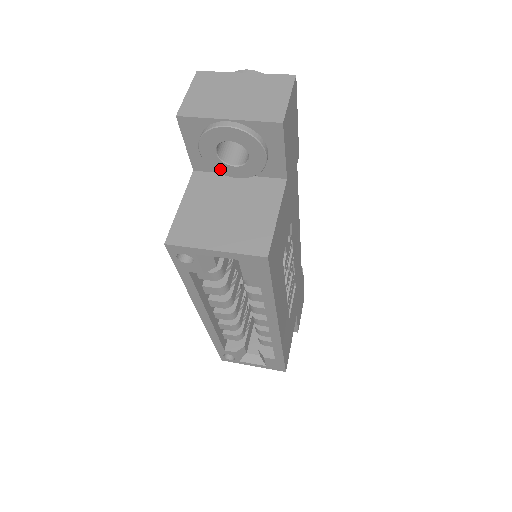
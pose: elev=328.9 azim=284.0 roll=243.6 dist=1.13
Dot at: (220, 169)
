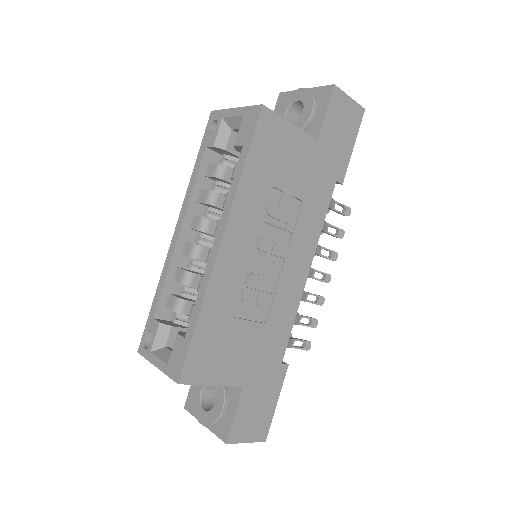
Dot at: occluded
